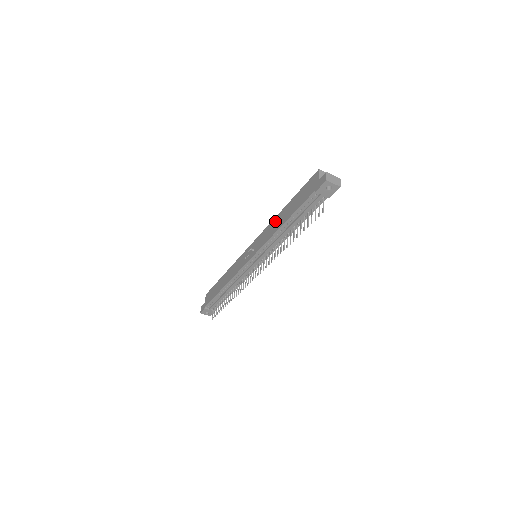
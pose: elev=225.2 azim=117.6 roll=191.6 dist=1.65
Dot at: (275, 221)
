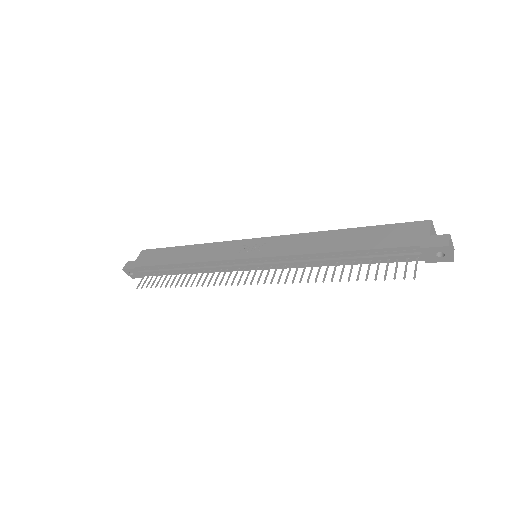
Dot at: (319, 237)
